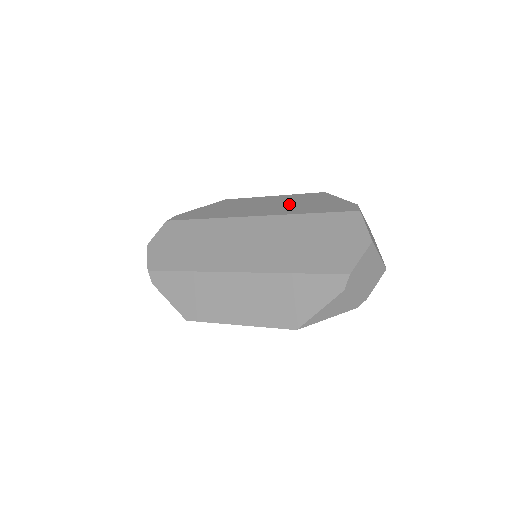
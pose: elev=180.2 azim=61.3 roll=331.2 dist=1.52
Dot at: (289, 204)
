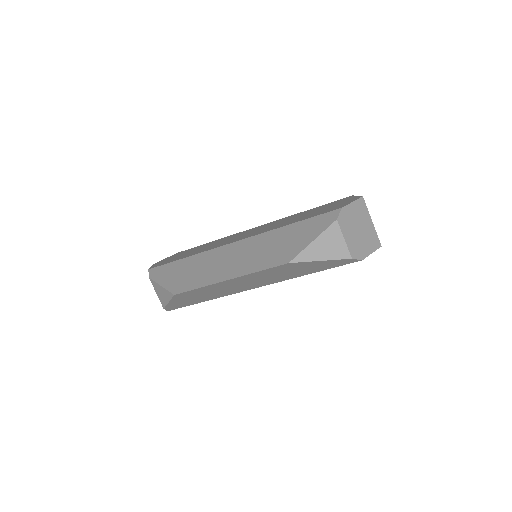
Dot at: occluded
